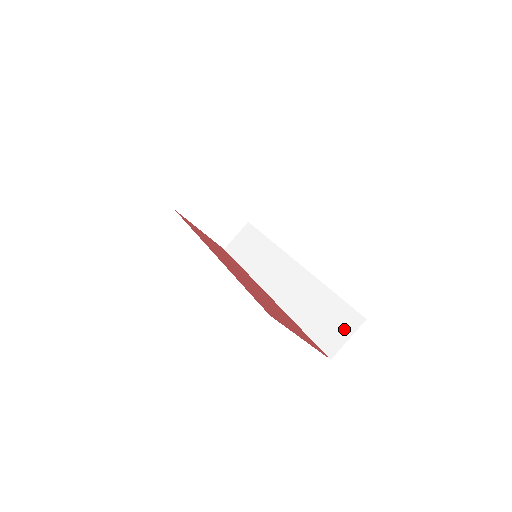
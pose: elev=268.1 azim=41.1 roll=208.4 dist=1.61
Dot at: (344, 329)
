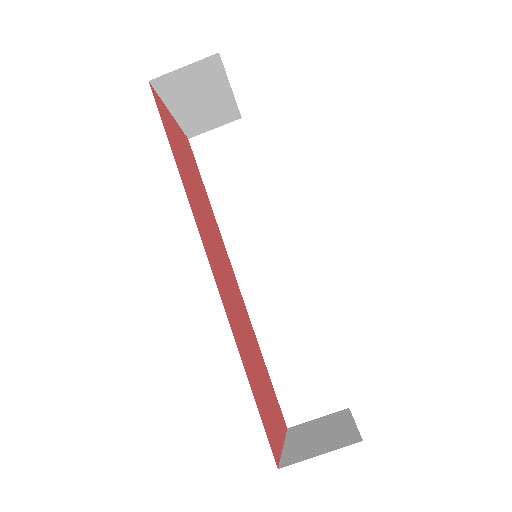
Dot at: (318, 402)
